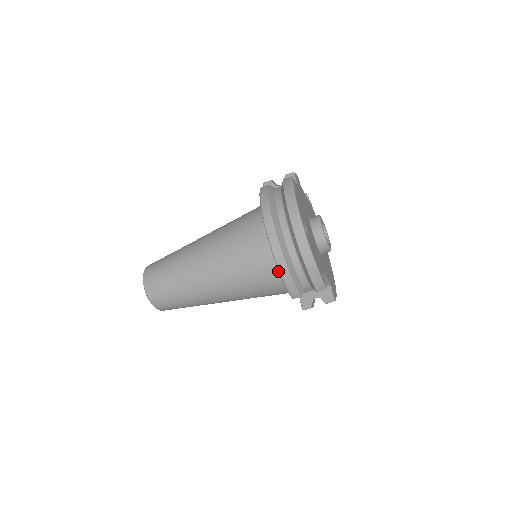
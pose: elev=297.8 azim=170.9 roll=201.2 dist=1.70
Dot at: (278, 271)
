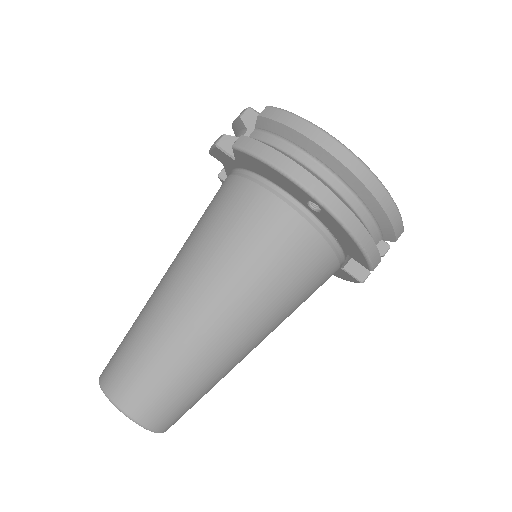
Dot at: (332, 247)
